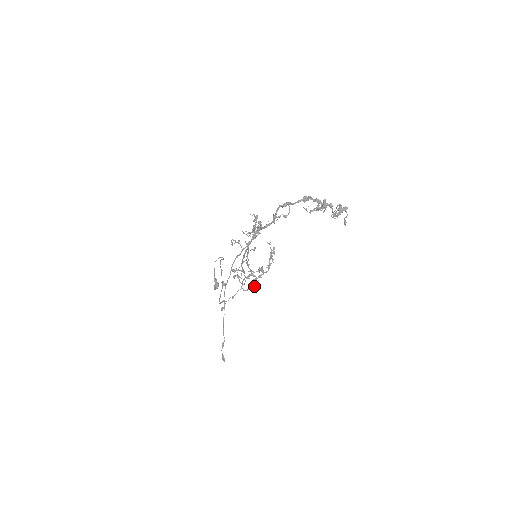
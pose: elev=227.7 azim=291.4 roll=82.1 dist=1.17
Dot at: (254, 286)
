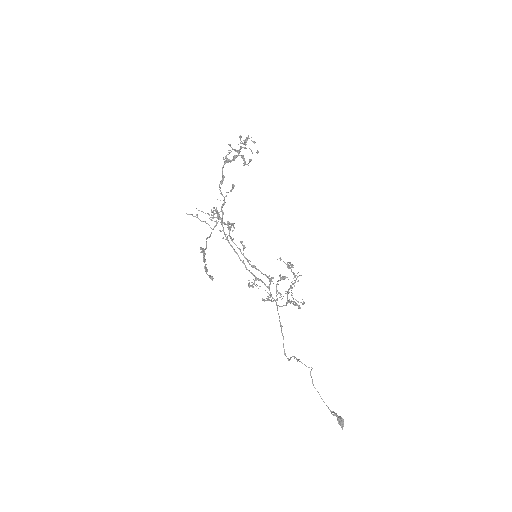
Dot at: (293, 301)
